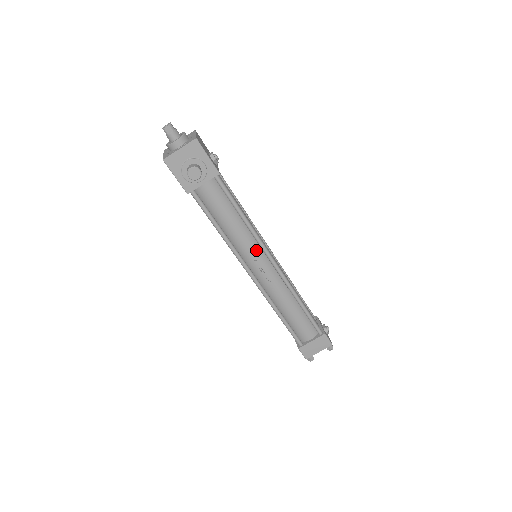
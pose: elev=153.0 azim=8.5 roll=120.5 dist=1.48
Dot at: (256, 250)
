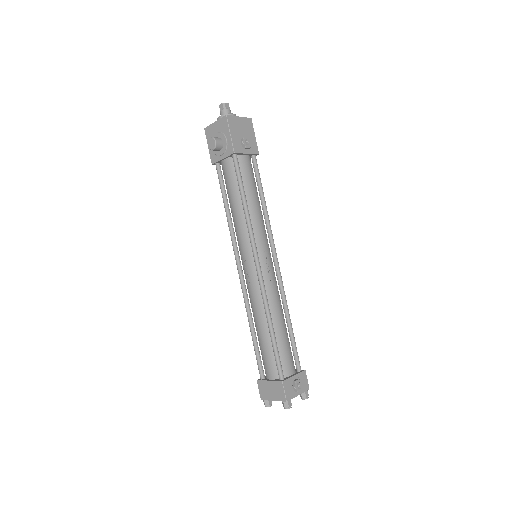
Dot at: (247, 244)
